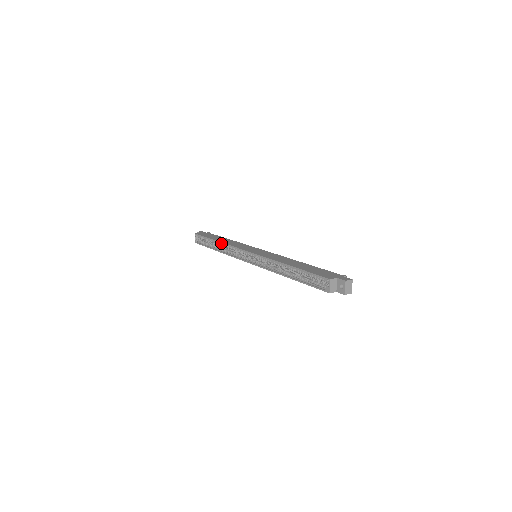
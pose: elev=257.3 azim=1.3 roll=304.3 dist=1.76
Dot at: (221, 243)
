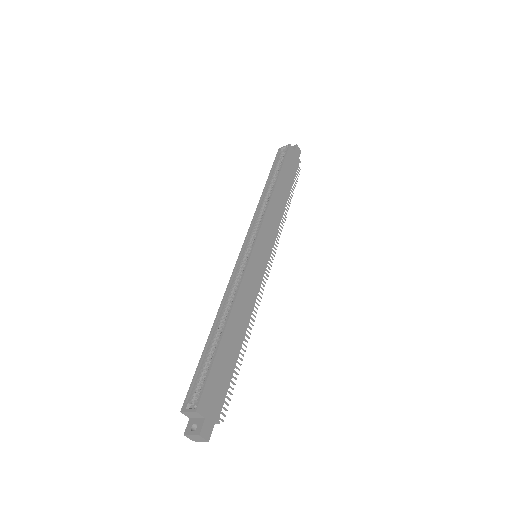
Dot at: (271, 194)
